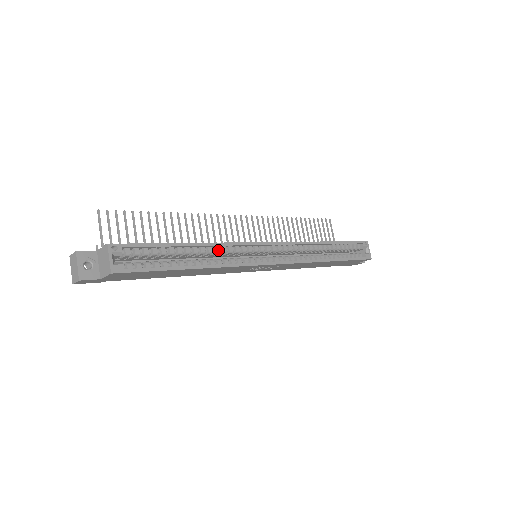
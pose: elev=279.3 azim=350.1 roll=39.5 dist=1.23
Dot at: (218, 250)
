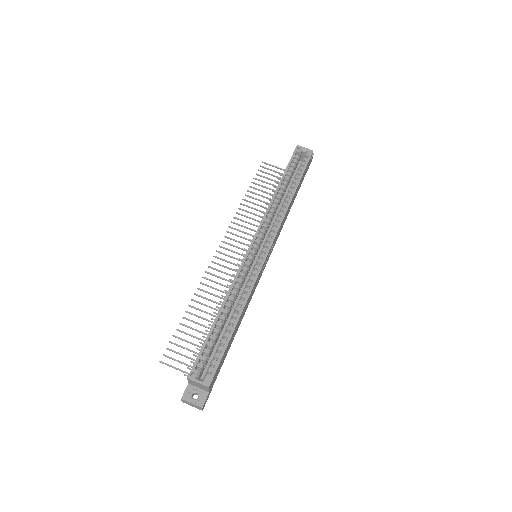
Dot at: (234, 292)
